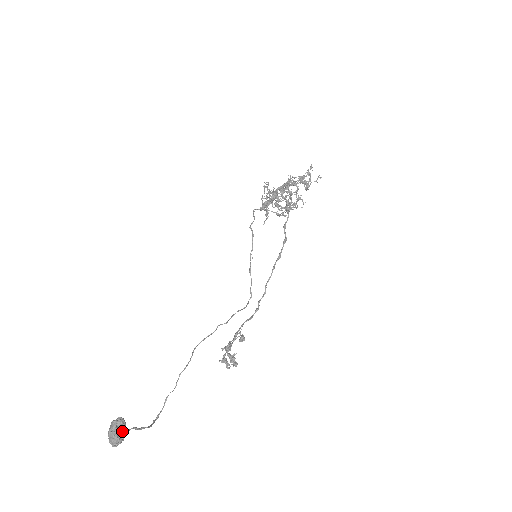
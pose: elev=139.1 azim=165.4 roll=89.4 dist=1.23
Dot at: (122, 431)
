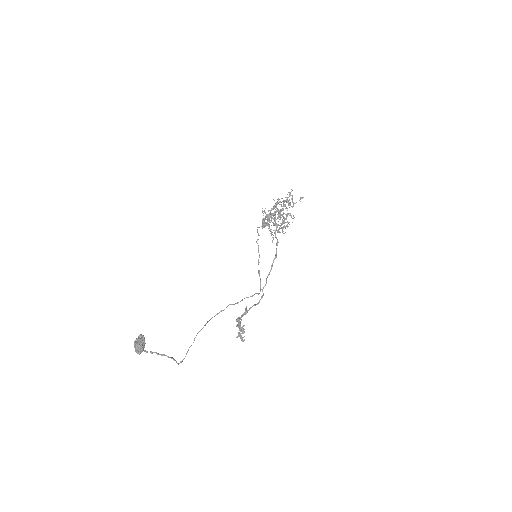
Dot at: (142, 342)
